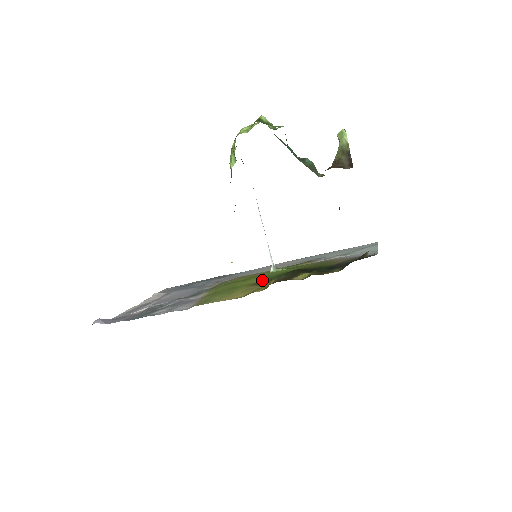
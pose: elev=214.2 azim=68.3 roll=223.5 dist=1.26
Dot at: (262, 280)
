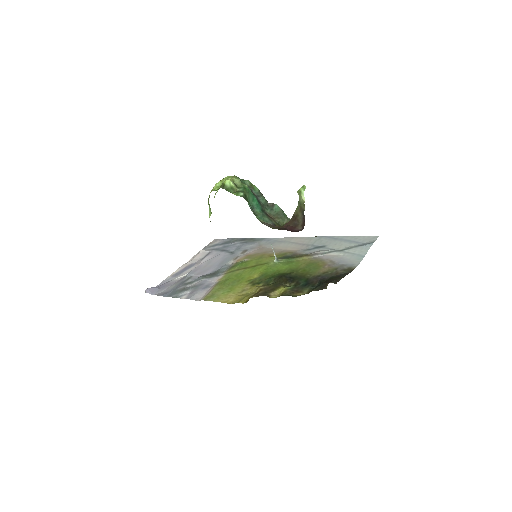
Dot at: (260, 277)
